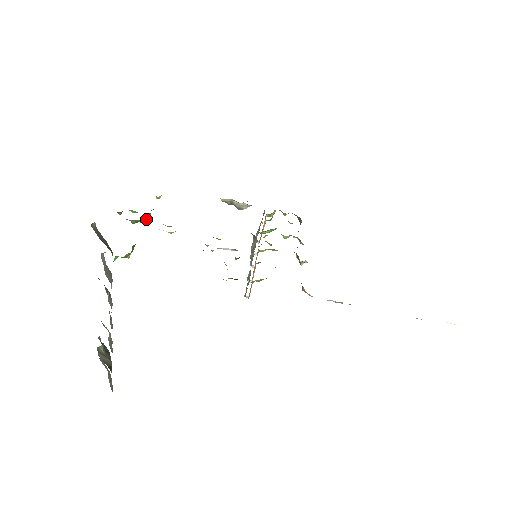
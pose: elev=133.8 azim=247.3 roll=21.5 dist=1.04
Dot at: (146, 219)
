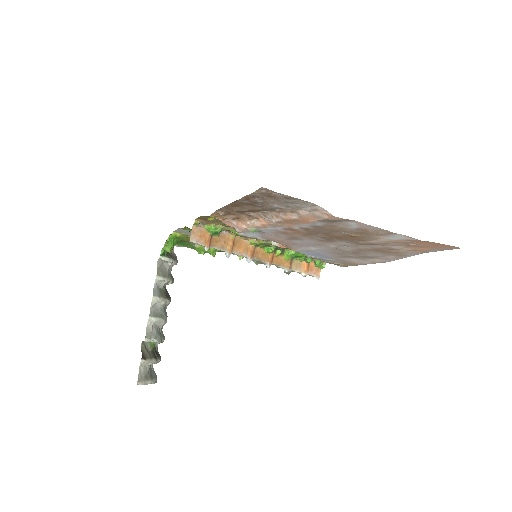
Dot at: (211, 254)
